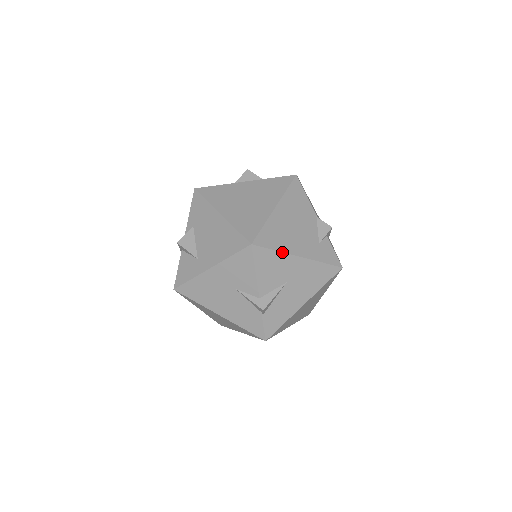
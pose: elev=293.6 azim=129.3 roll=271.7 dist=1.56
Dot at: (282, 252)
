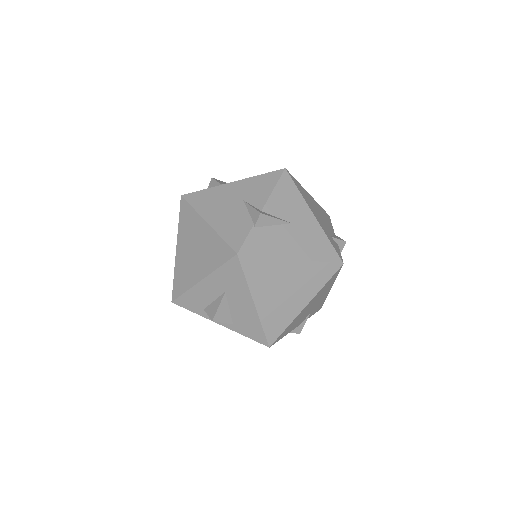
Dot at: (303, 197)
